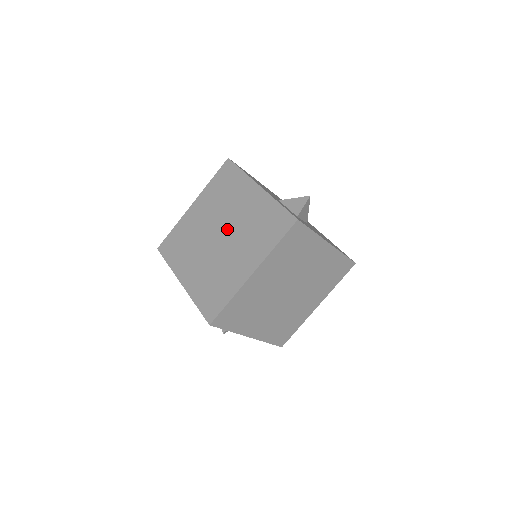
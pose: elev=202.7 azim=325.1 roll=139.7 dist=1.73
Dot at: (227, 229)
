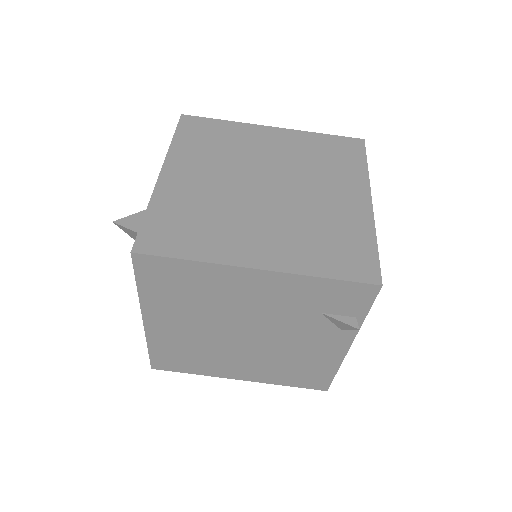
Dot at: (272, 176)
